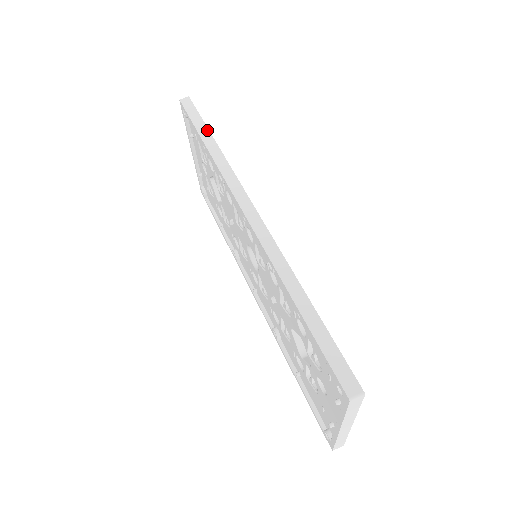
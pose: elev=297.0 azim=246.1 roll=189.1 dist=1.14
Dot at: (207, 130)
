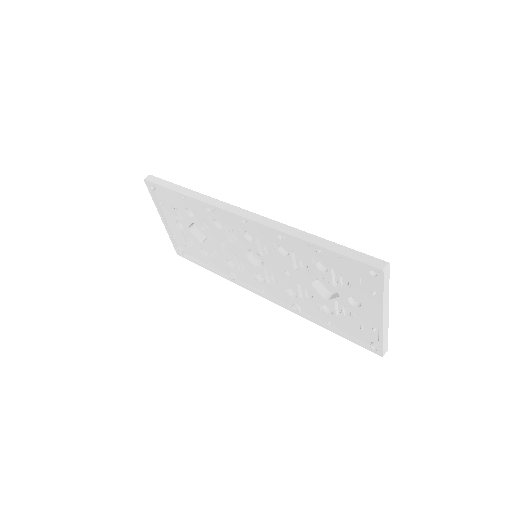
Dot at: (179, 186)
